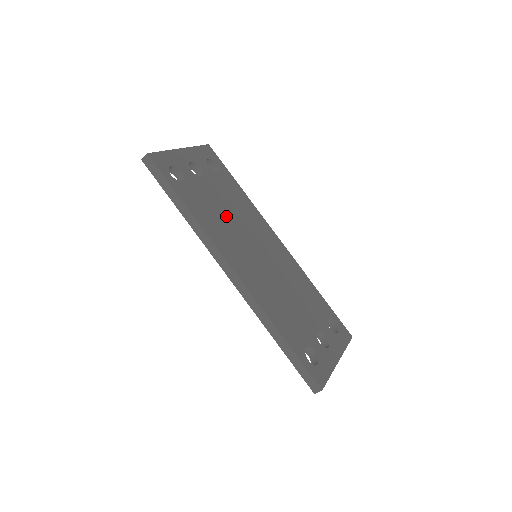
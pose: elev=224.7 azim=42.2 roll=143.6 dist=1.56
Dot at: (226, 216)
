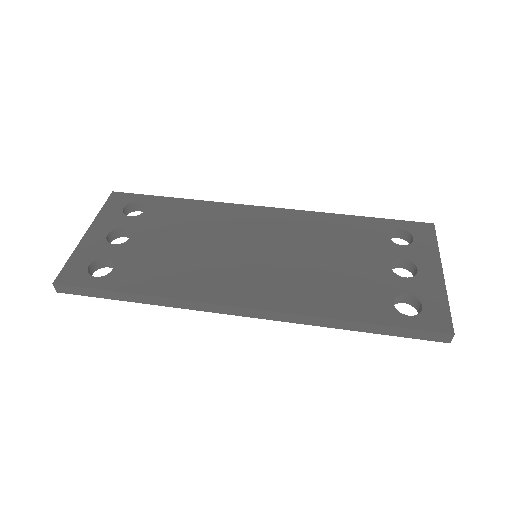
Dot at: (188, 252)
